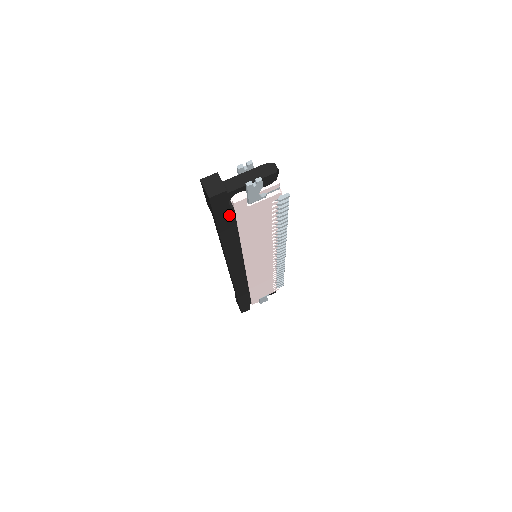
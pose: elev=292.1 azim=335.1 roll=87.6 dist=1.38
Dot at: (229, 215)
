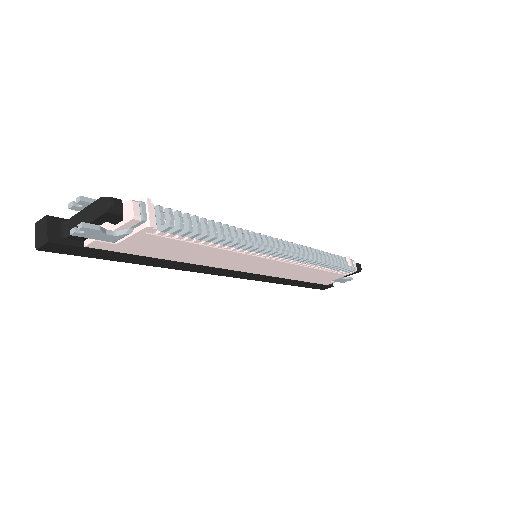
Dot at: (105, 252)
